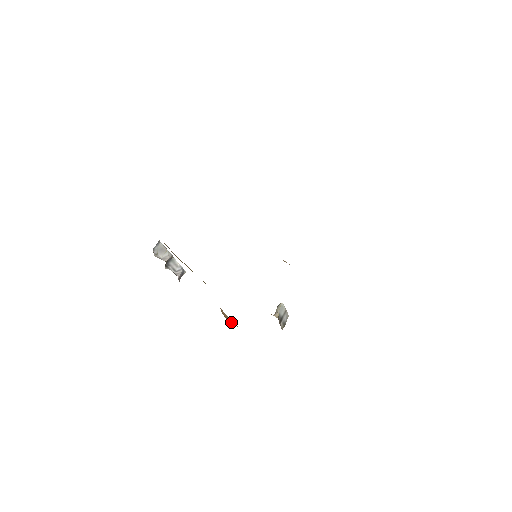
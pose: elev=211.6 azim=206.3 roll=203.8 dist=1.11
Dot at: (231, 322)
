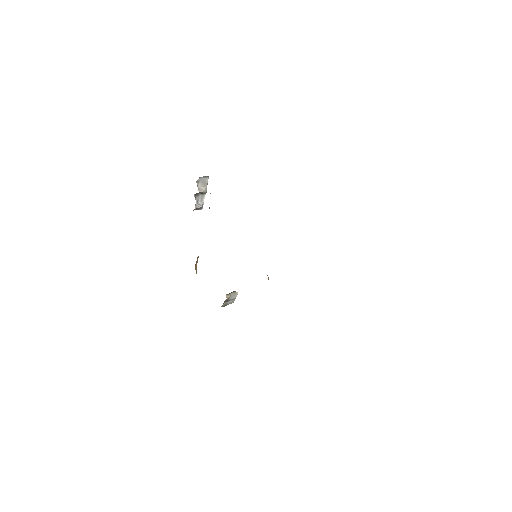
Dot at: (196, 268)
